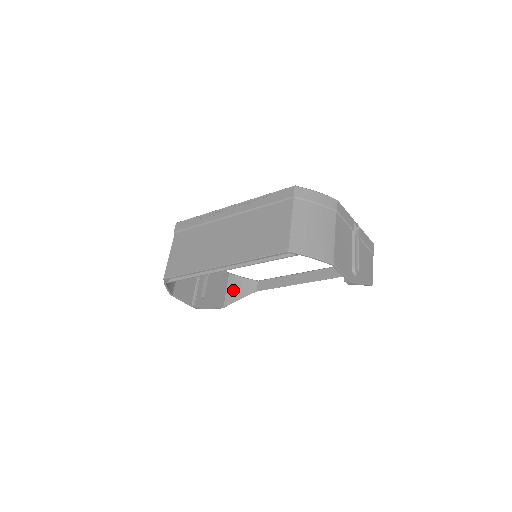
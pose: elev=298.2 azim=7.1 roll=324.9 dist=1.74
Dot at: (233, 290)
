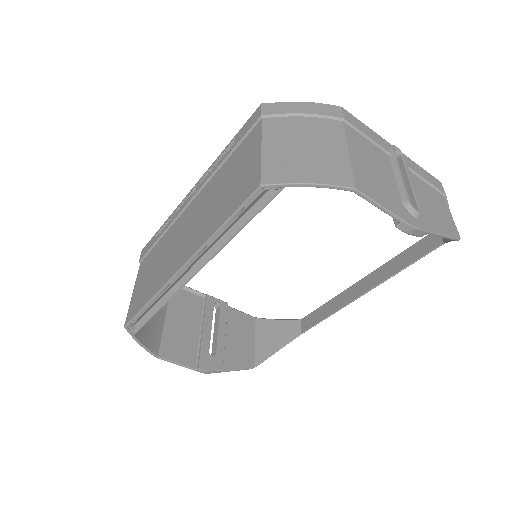
Dot at: (265, 340)
